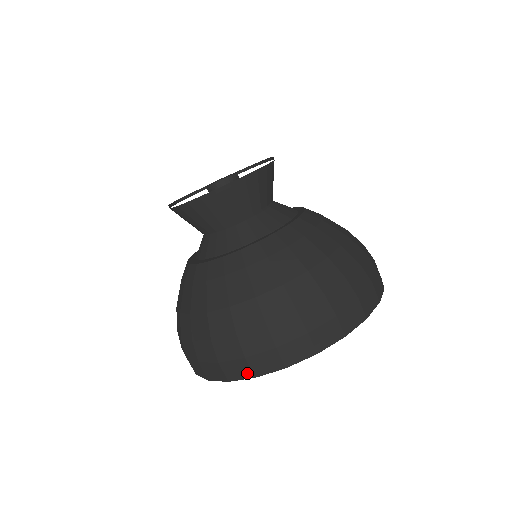
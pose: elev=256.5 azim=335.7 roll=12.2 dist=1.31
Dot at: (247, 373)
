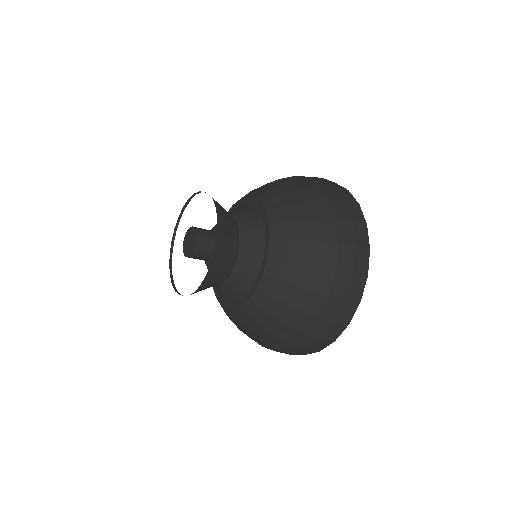
Dot at: (342, 327)
